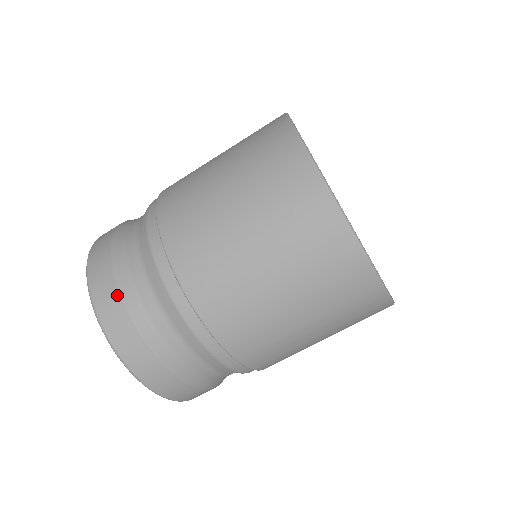
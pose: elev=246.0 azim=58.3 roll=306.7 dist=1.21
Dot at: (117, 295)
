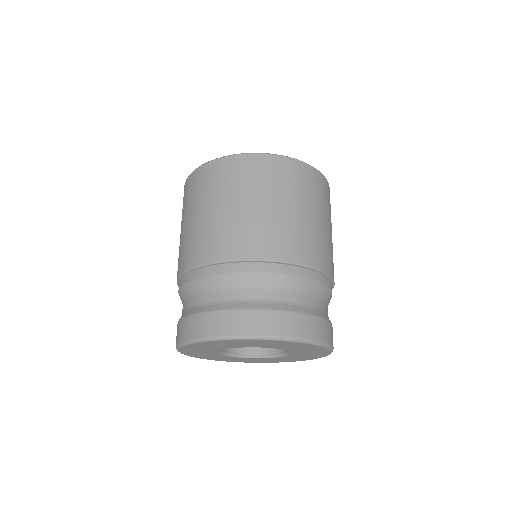
Dot at: (219, 314)
